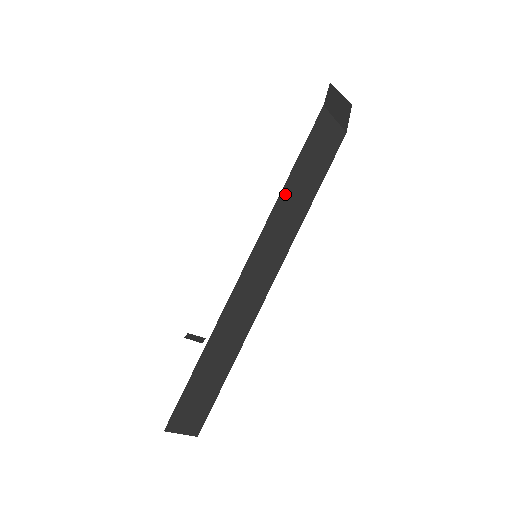
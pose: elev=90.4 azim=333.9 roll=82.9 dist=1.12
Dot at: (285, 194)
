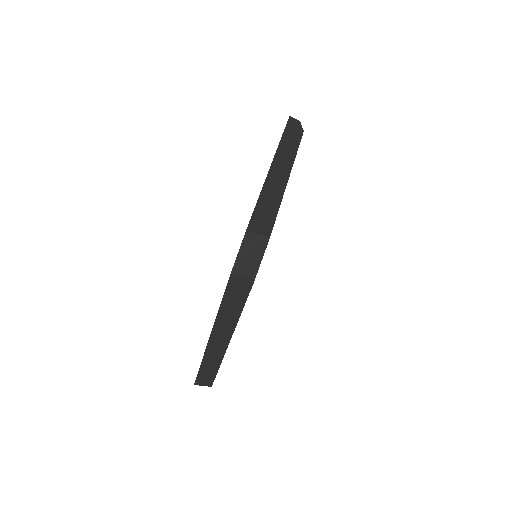
Dot at: (221, 311)
